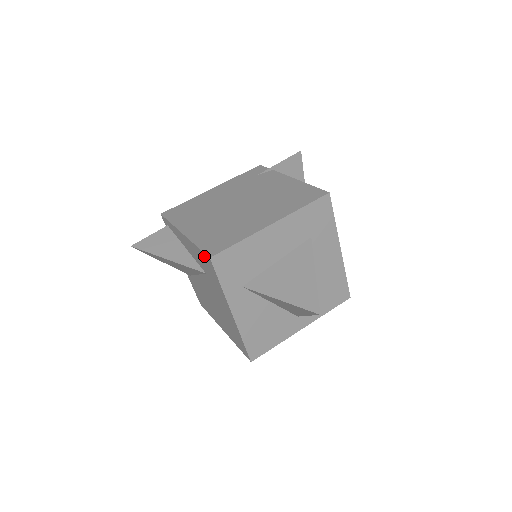
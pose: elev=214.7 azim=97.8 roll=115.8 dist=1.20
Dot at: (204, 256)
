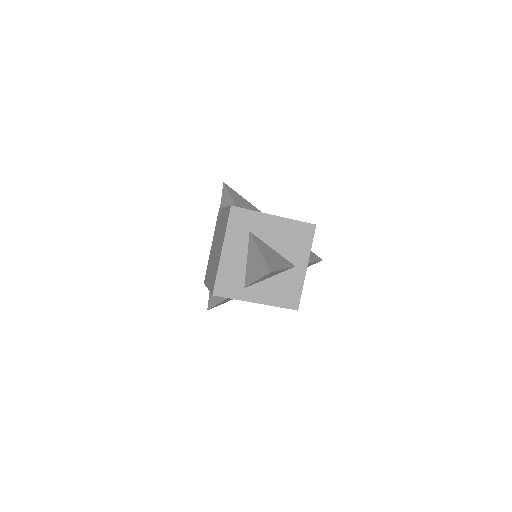
Dot at: occluded
